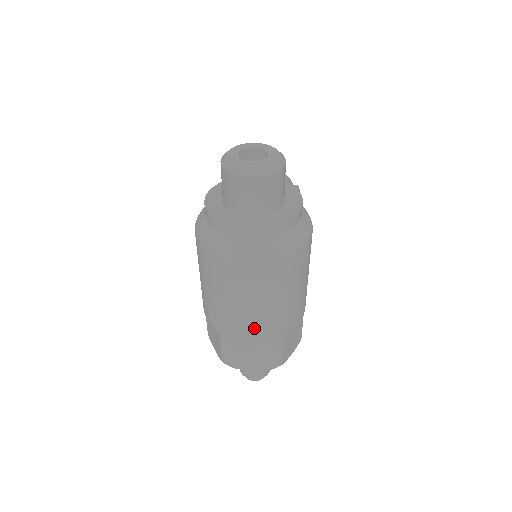
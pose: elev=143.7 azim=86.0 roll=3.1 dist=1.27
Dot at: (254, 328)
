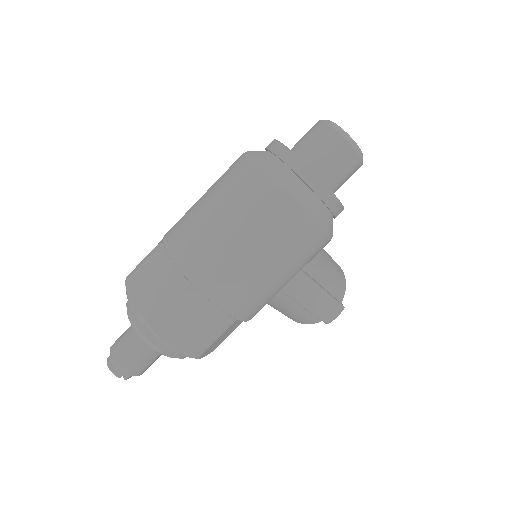
Dot at: (187, 238)
